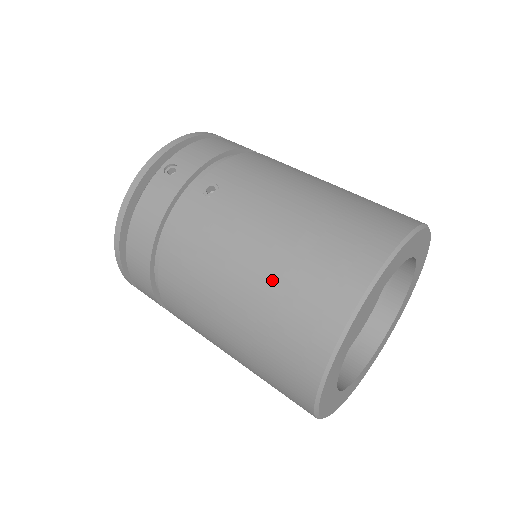
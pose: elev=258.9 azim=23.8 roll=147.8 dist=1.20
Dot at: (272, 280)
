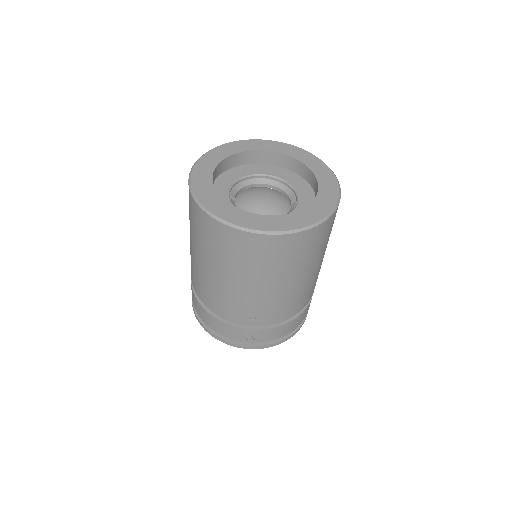
Dot at: occluded
